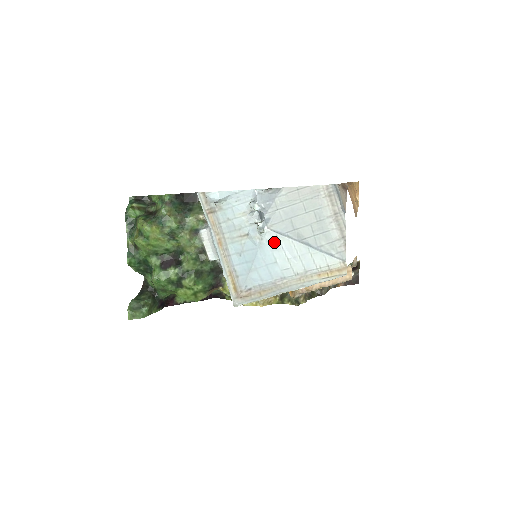
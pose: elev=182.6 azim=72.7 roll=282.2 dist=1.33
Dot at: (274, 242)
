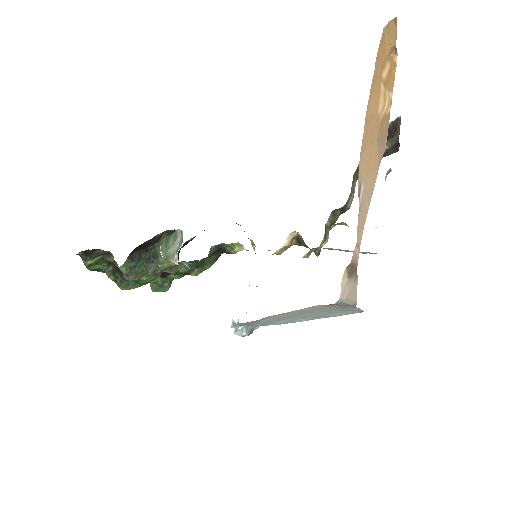
Dot at: occluded
